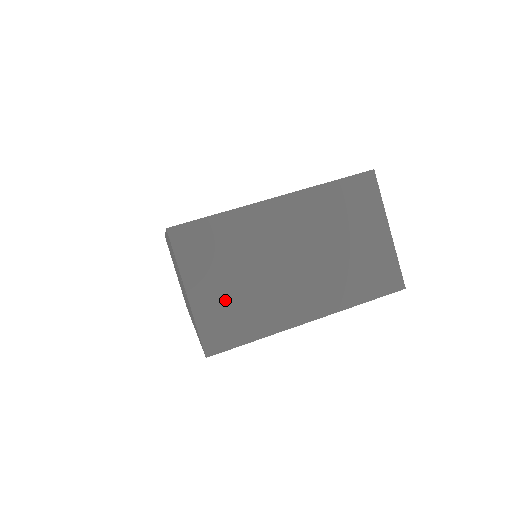
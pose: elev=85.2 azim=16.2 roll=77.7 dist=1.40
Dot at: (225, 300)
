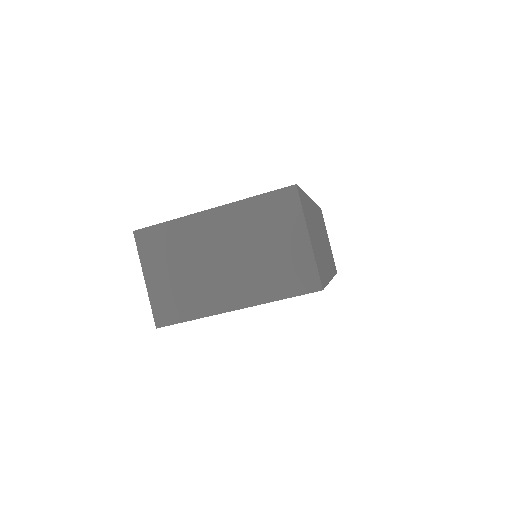
Dot at: (171, 287)
